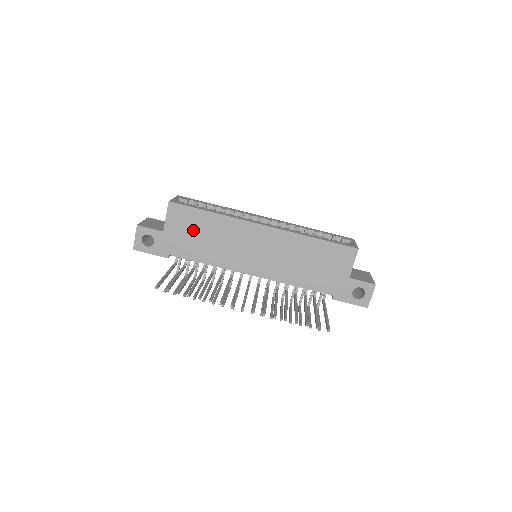
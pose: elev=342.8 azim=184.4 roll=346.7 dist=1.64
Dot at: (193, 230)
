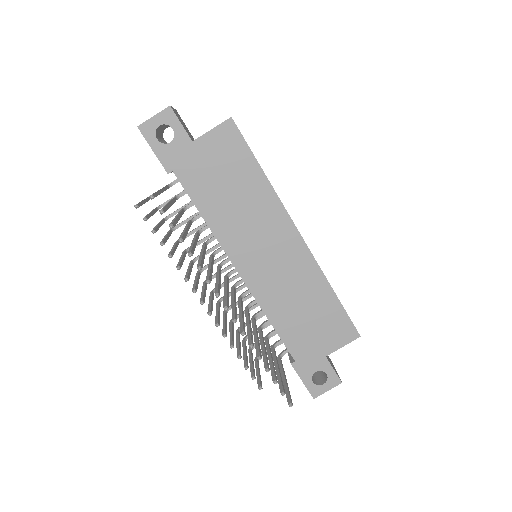
Dot at: (226, 171)
